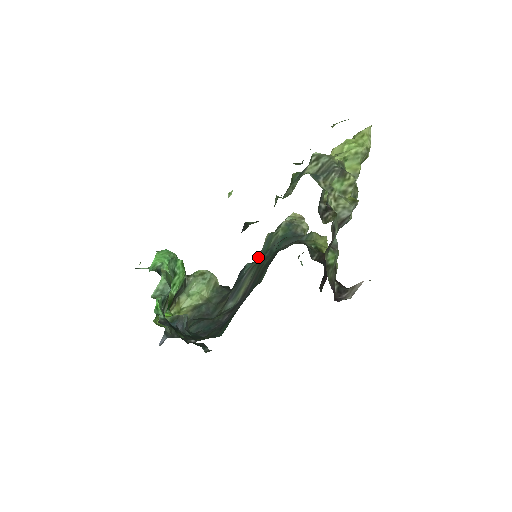
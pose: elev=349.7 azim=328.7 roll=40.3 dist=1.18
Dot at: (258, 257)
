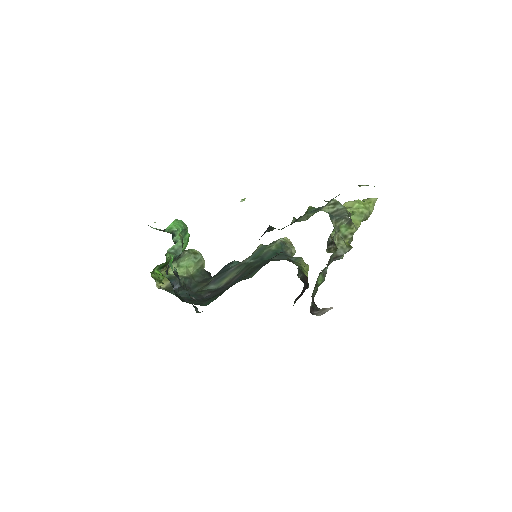
Dot at: (248, 259)
